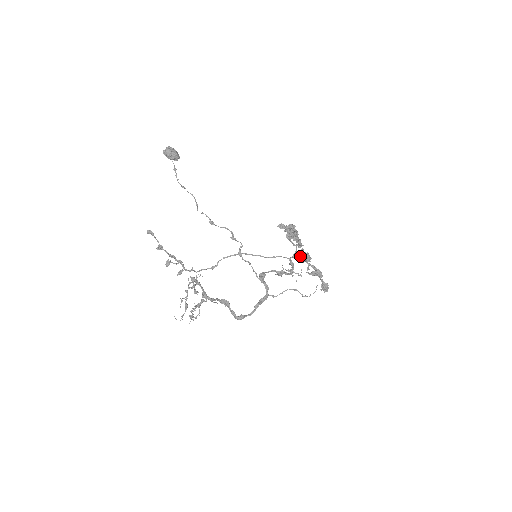
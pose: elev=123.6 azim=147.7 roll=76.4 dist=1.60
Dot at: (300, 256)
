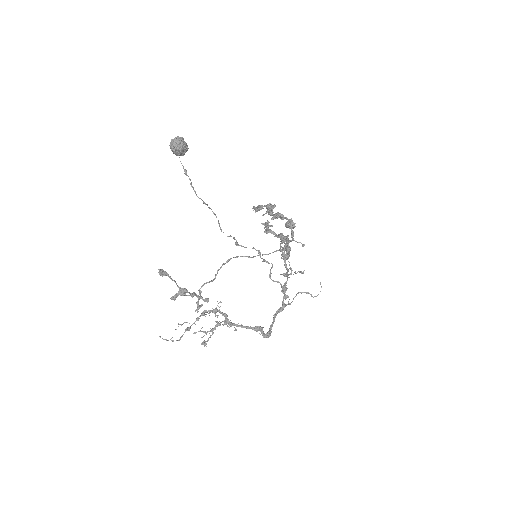
Dot at: (269, 231)
